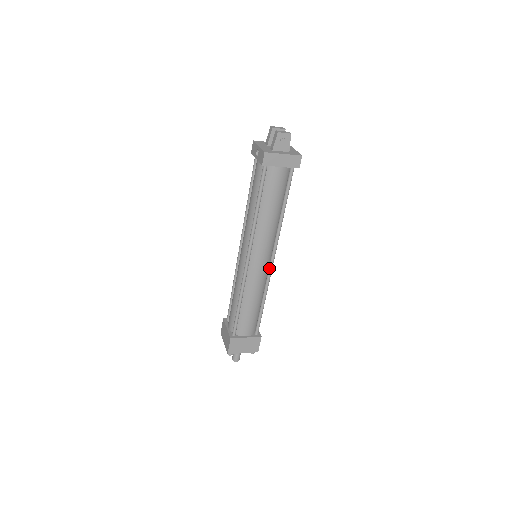
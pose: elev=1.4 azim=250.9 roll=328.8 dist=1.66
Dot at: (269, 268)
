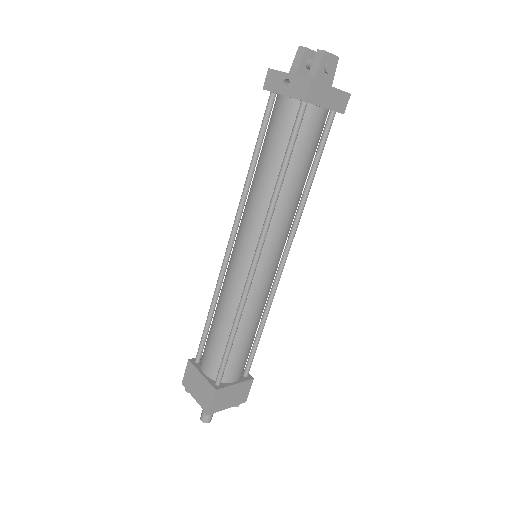
Dot at: (278, 273)
